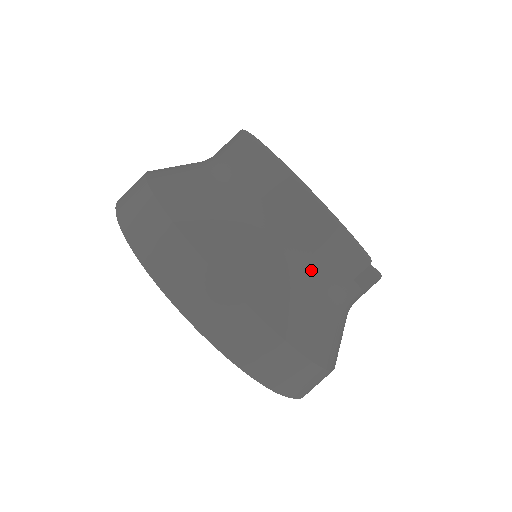
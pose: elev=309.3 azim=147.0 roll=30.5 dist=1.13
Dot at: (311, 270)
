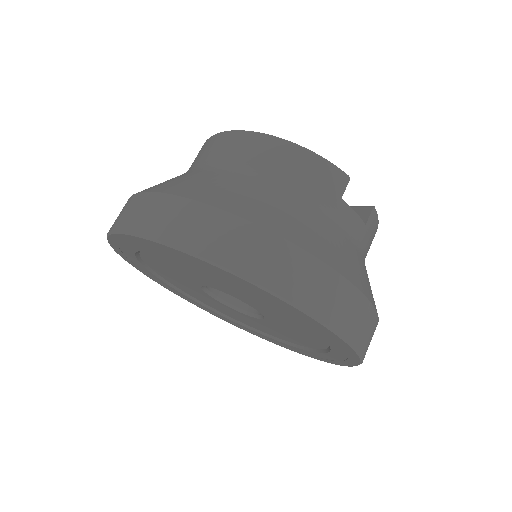
Dot at: (293, 192)
